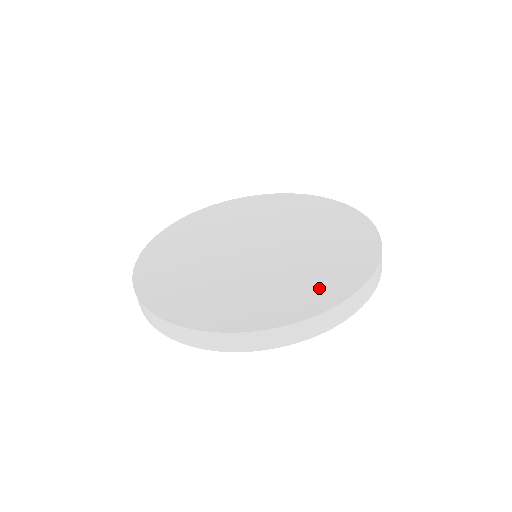
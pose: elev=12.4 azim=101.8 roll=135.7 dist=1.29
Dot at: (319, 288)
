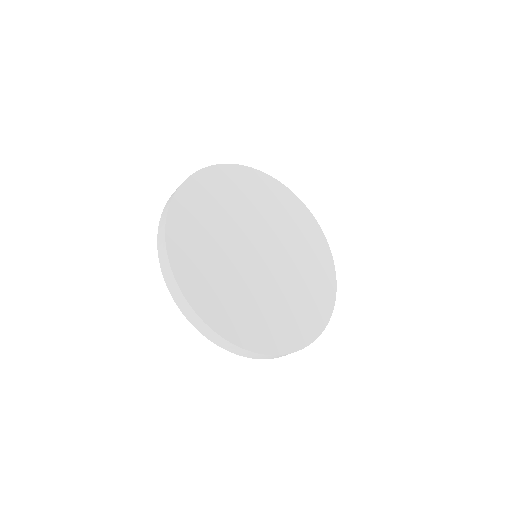
Dot at: (314, 308)
